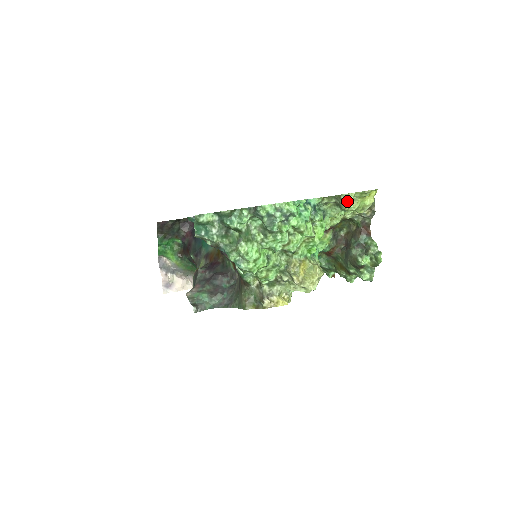
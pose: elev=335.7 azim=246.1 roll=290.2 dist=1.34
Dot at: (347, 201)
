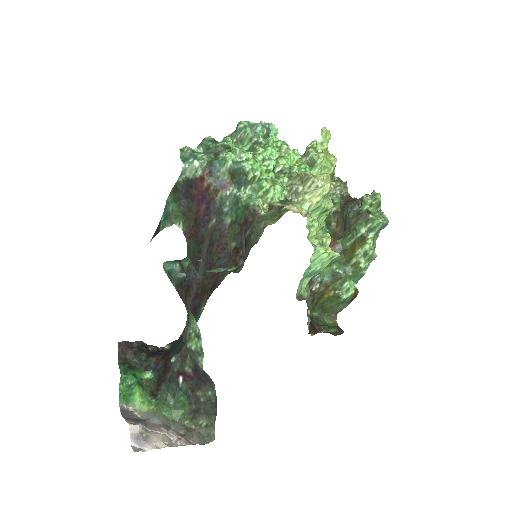
Dot at: (313, 148)
